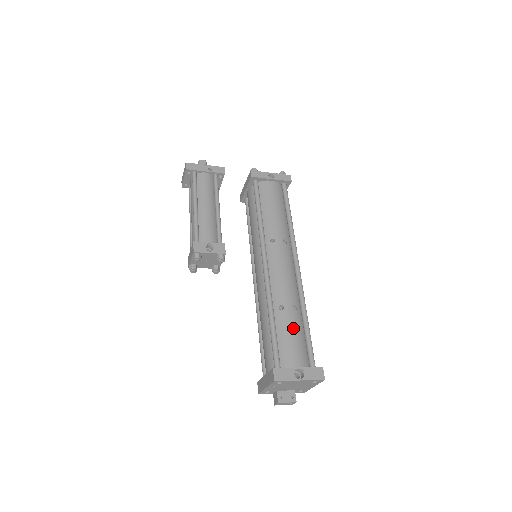
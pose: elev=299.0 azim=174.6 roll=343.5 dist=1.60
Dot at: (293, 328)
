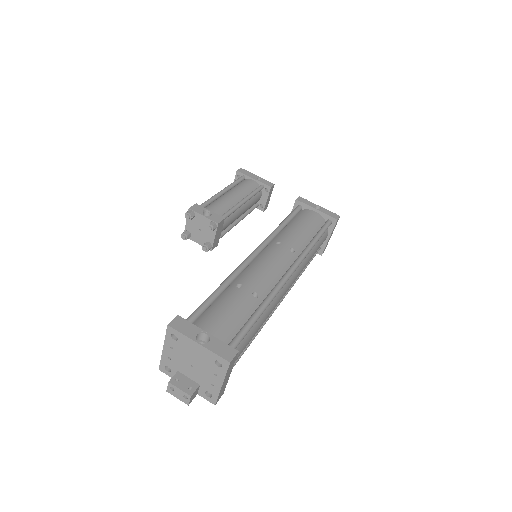
Dot at: (236, 305)
